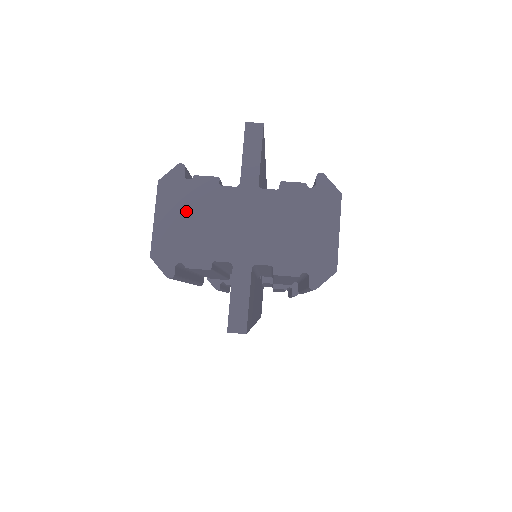
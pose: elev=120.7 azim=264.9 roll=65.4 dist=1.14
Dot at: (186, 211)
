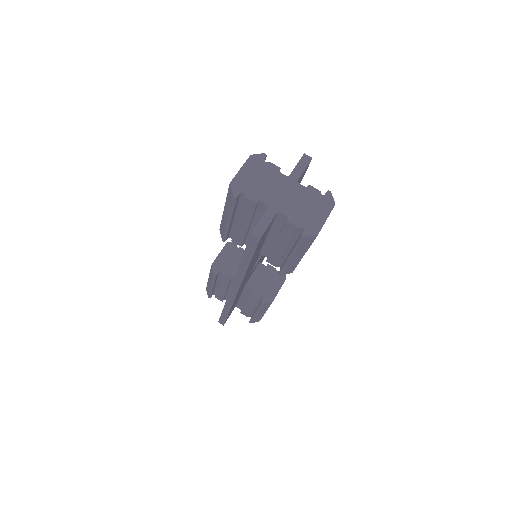
Dot at: (258, 173)
